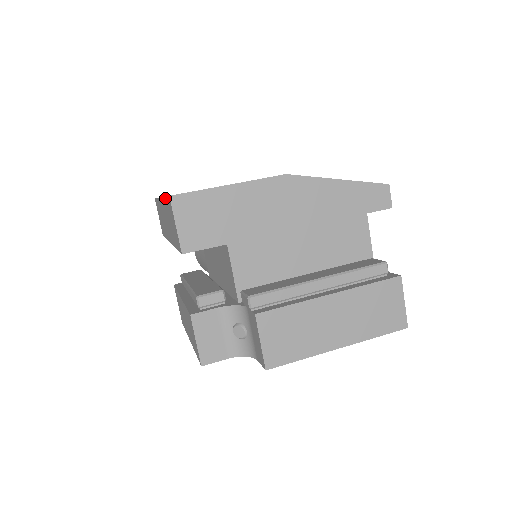
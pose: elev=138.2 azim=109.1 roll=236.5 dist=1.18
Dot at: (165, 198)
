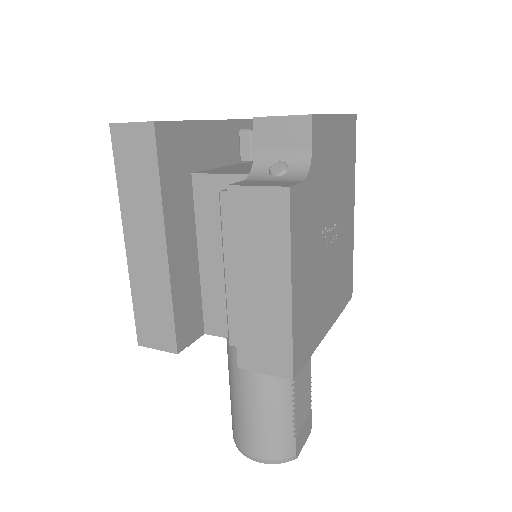
Dot at: (117, 175)
